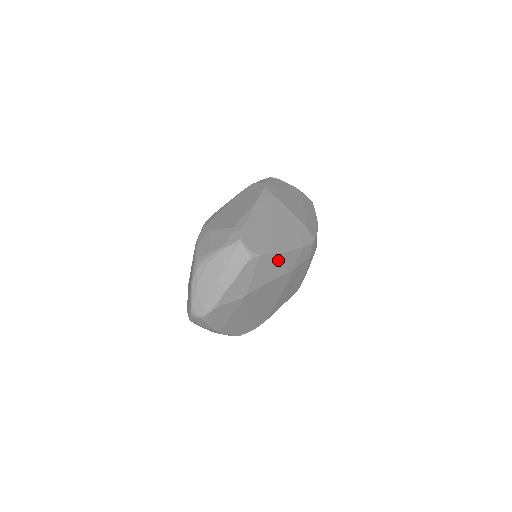
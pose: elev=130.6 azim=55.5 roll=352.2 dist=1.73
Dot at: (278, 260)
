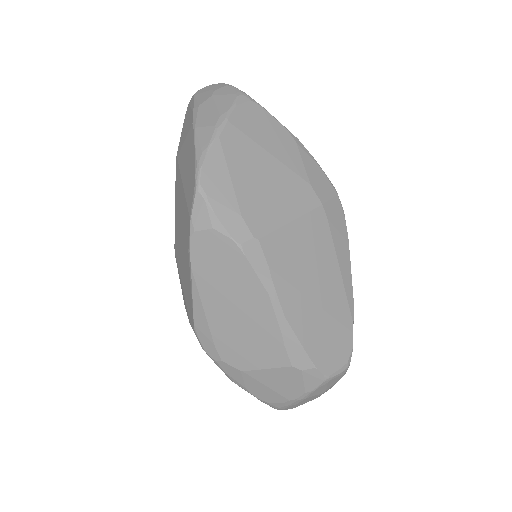
Dot at: occluded
